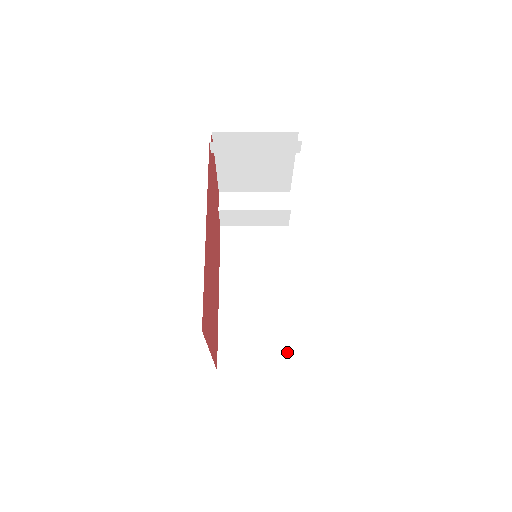
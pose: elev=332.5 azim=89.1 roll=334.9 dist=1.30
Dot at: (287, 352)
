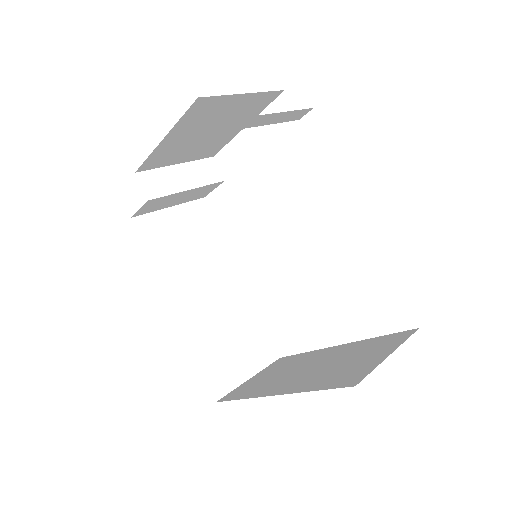
Dot at: (266, 344)
